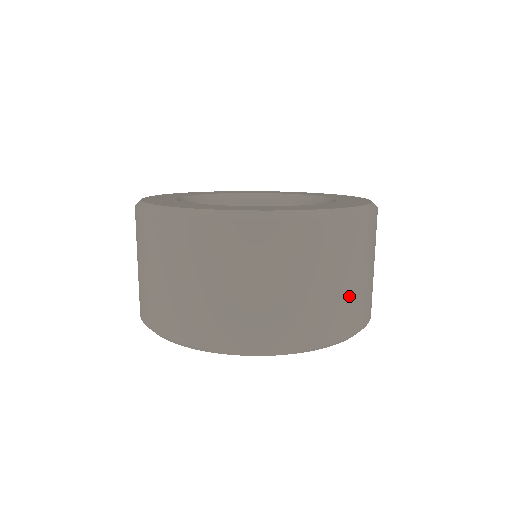
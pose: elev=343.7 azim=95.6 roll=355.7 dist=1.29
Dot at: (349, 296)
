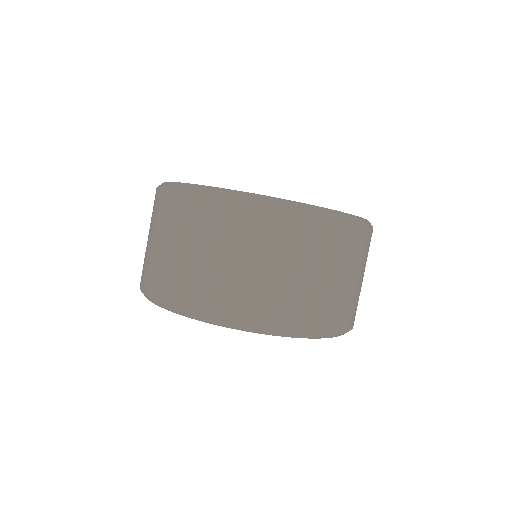
Dot at: (358, 293)
